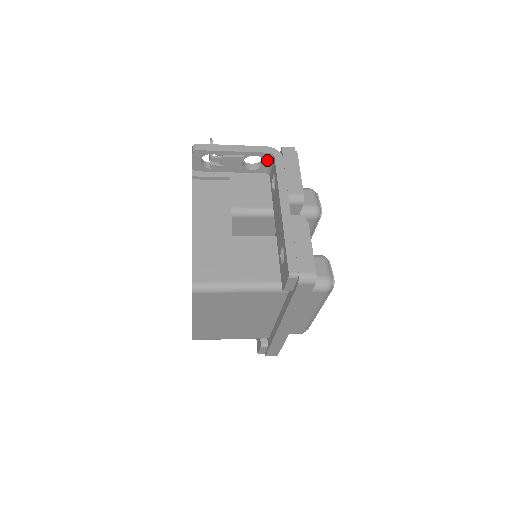
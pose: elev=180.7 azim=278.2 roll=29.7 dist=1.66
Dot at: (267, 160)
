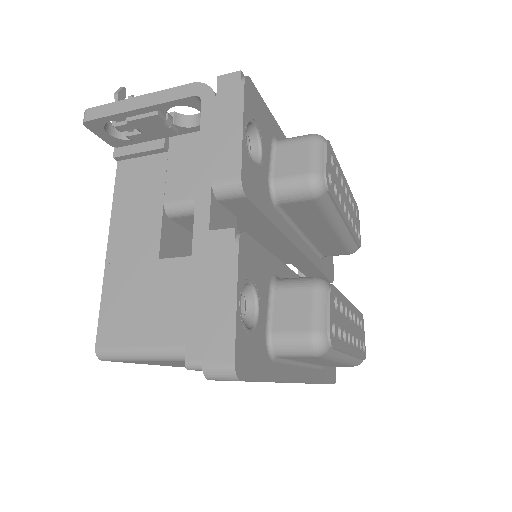
Dot at: occluded
